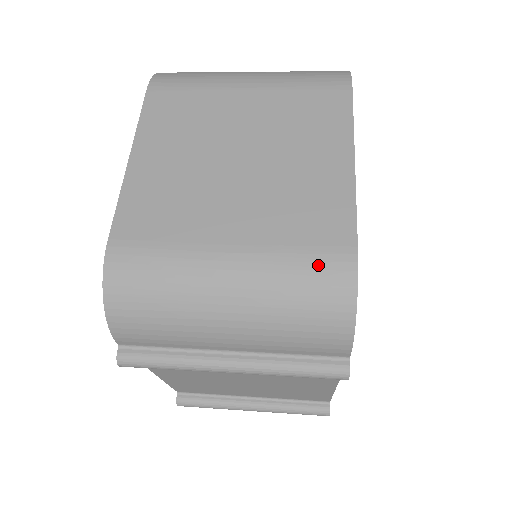
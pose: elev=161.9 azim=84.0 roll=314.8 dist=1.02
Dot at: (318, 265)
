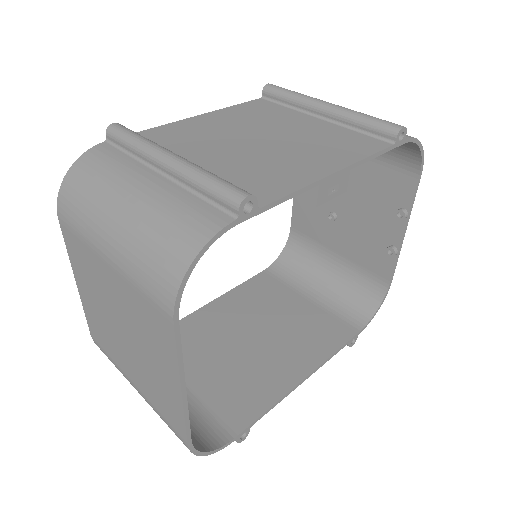
Dot at: (173, 431)
